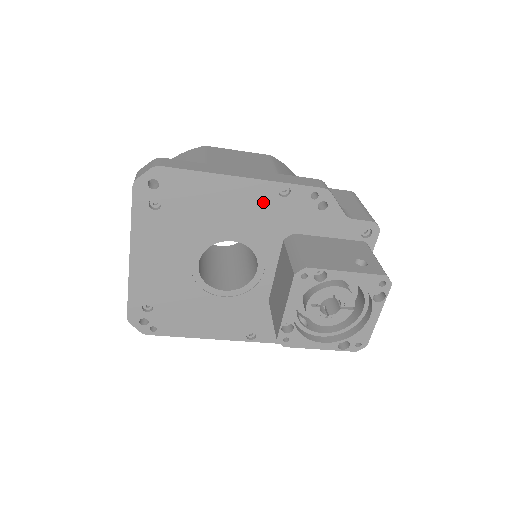
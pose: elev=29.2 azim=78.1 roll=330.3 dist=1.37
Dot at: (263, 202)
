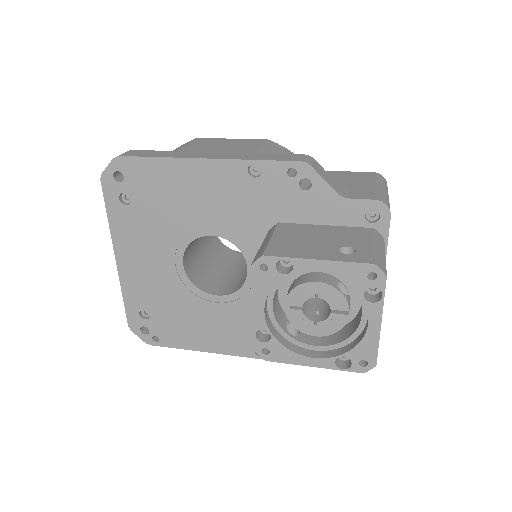
Dot at: (234, 186)
